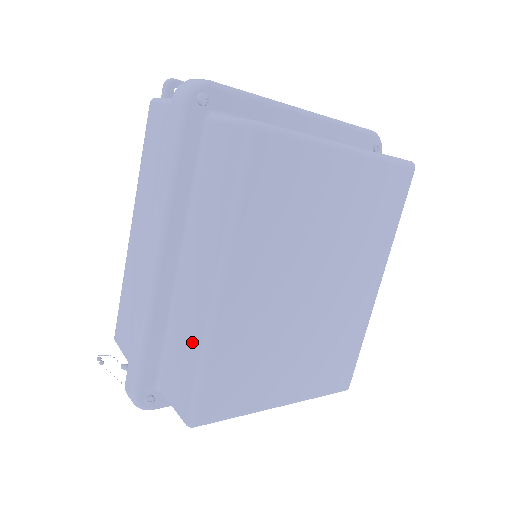
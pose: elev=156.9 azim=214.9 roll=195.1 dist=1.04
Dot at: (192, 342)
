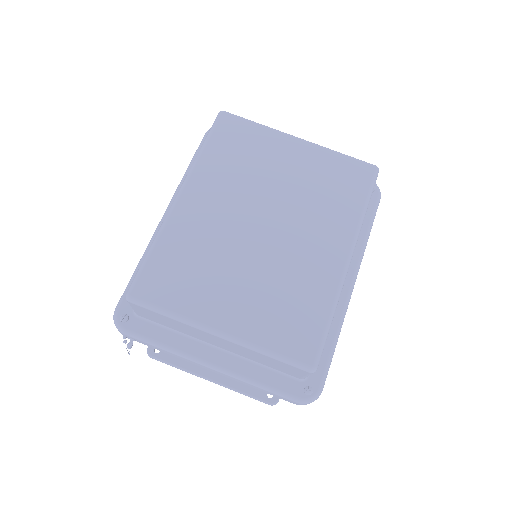
Dot at: occluded
